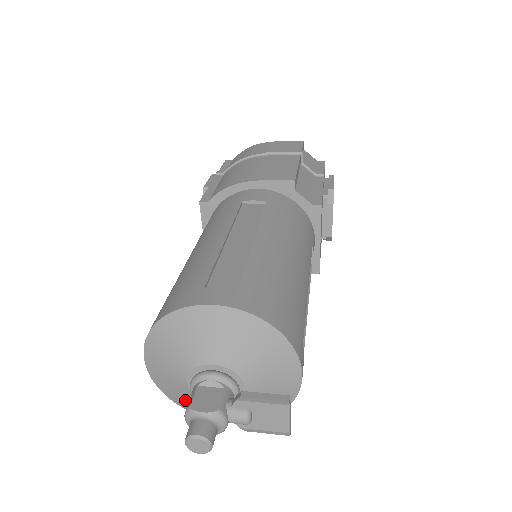
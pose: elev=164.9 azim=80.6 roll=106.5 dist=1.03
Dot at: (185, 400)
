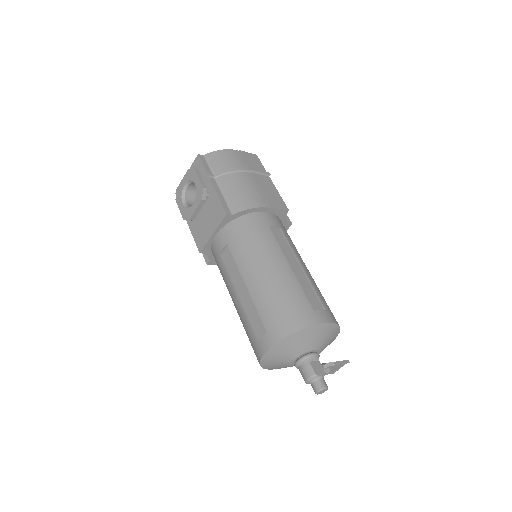
Dot at: (276, 365)
